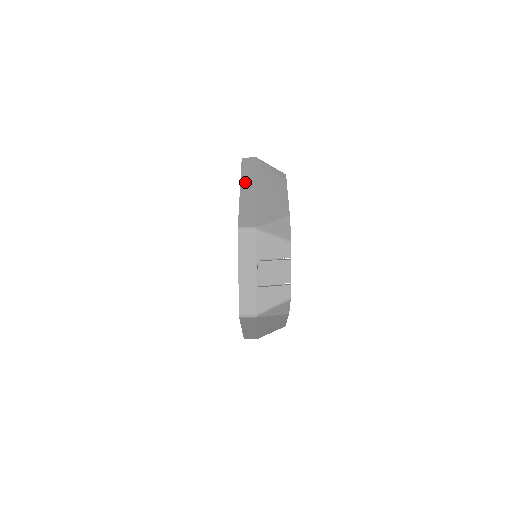
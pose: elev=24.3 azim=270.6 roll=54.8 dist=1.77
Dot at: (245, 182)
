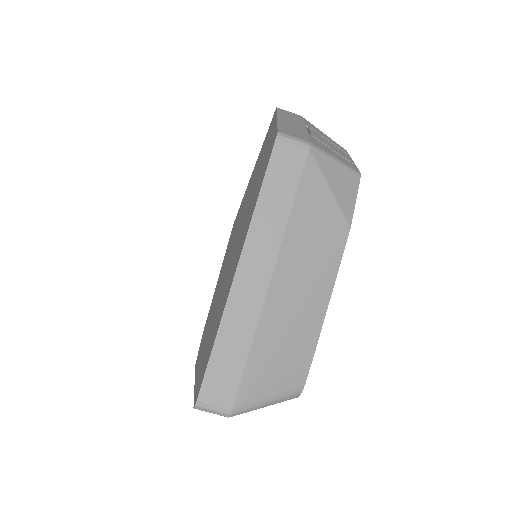
Dot at: occluded
